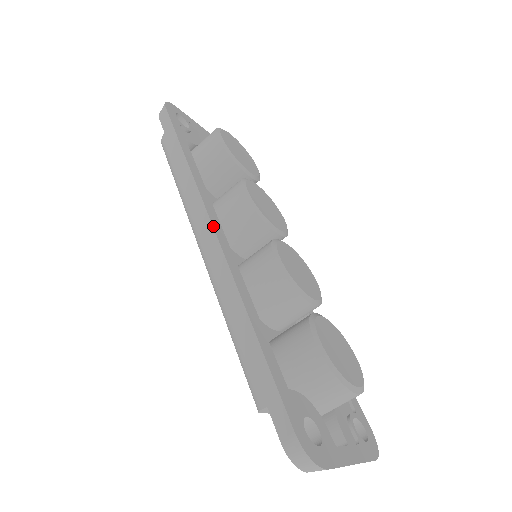
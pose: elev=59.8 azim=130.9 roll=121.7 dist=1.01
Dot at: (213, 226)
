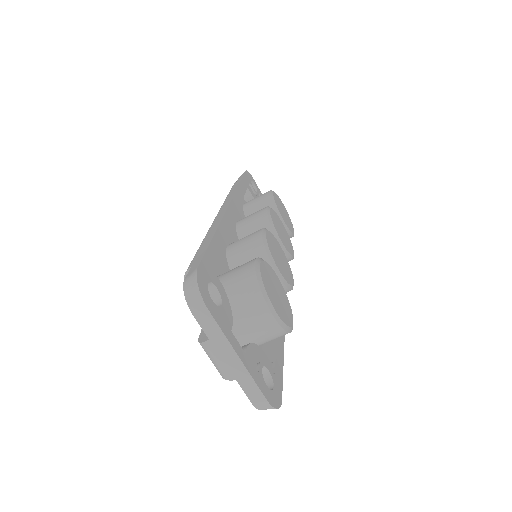
Dot at: (230, 203)
